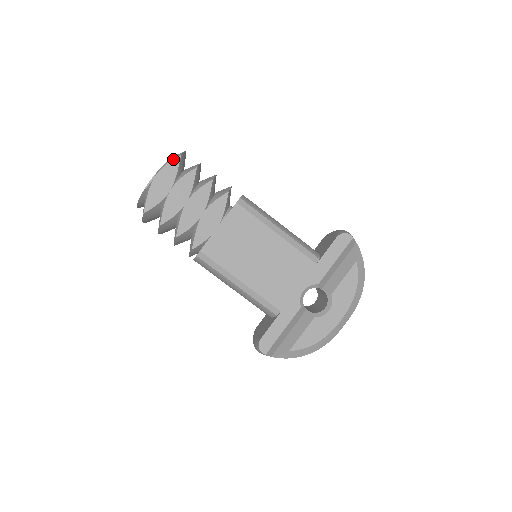
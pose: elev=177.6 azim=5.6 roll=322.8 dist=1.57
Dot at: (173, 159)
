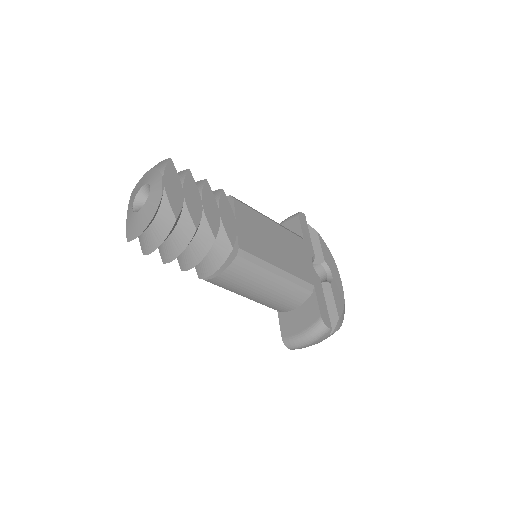
Dot at: (167, 162)
